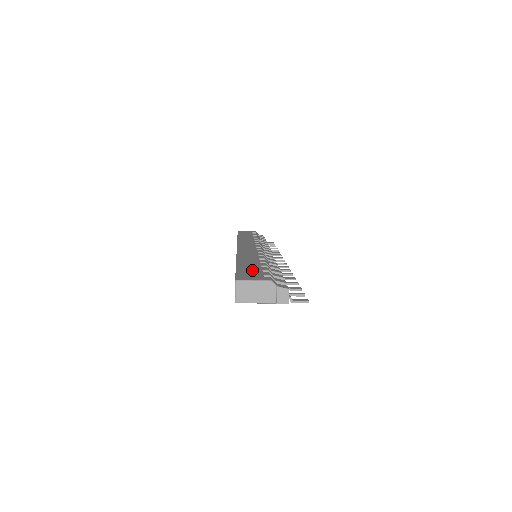
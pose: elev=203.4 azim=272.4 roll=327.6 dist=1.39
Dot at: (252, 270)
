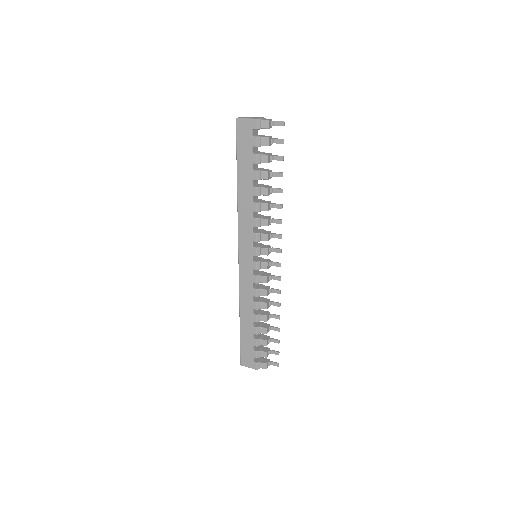
Dot at: (248, 347)
